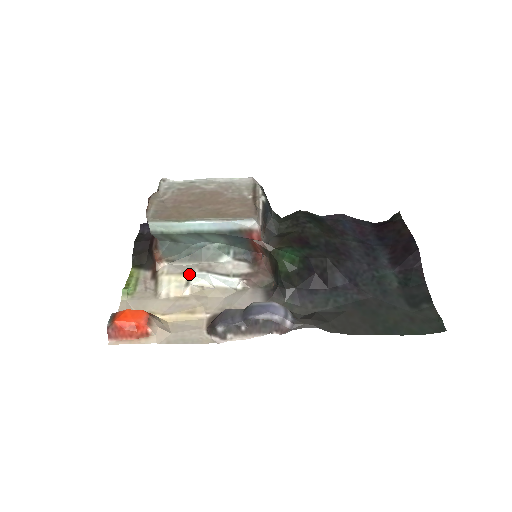
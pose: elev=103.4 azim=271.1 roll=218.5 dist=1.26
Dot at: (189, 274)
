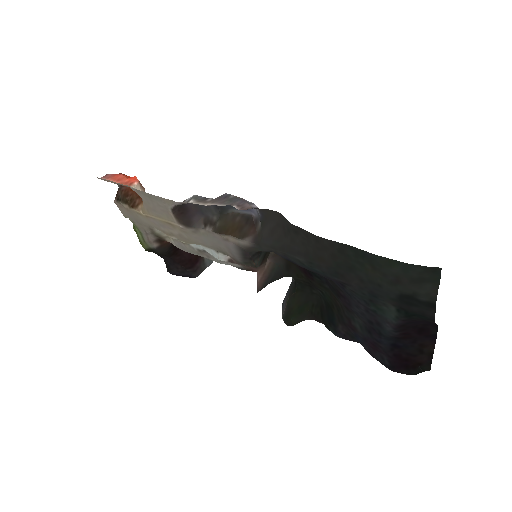
Dot at: occluded
